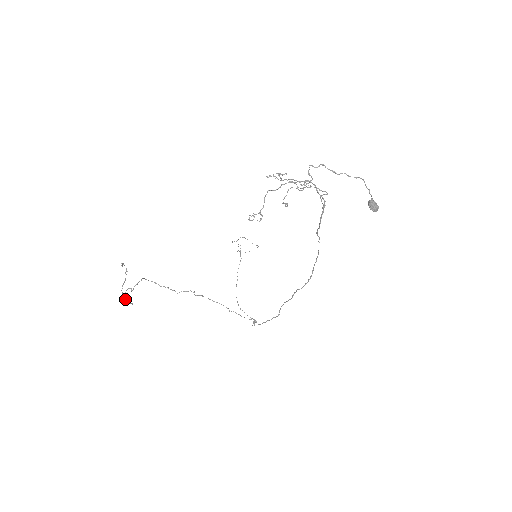
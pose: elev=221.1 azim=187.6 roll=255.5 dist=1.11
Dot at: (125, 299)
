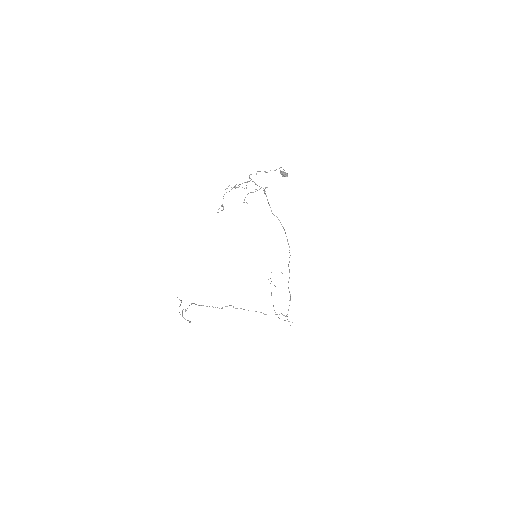
Dot at: (183, 317)
